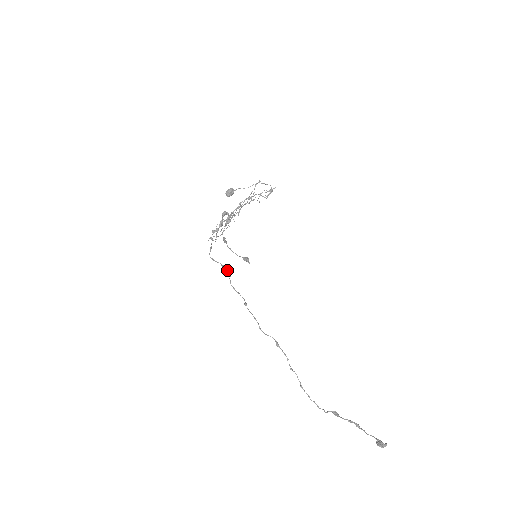
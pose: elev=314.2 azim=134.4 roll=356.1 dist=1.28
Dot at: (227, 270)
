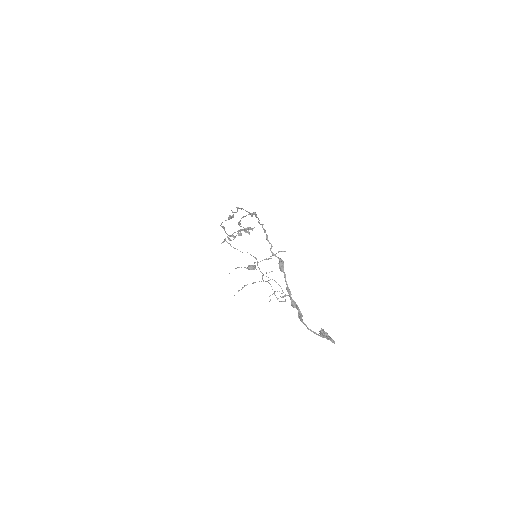
Dot at: (232, 216)
